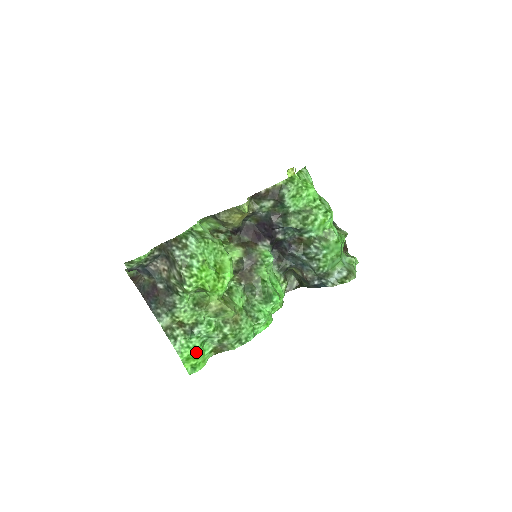
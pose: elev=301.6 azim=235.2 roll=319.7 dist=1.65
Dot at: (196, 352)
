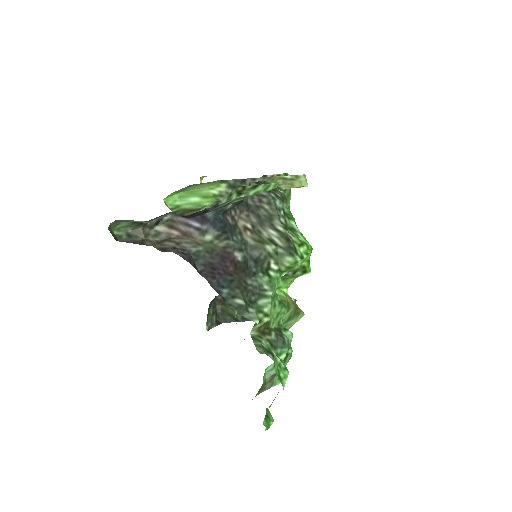
Dot at: occluded
